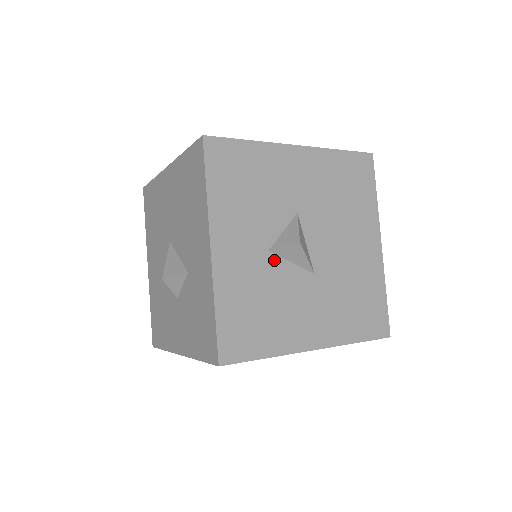
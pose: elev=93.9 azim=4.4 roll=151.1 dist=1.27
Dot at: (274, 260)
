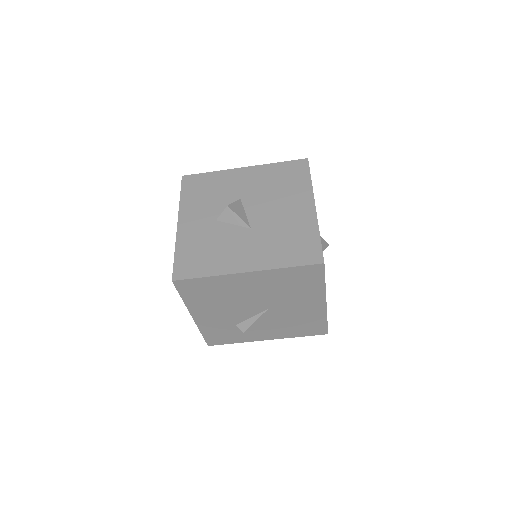
Dot at: (220, 224)
